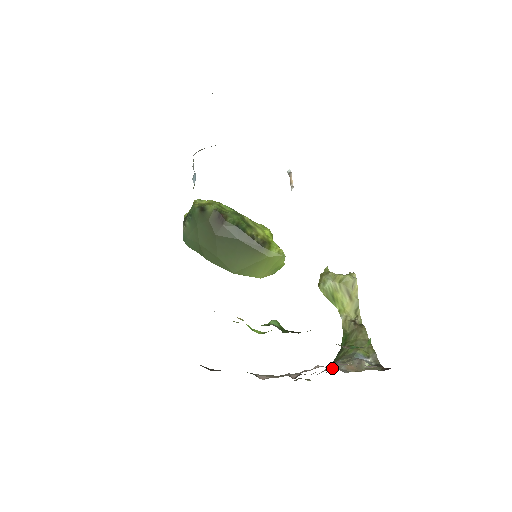
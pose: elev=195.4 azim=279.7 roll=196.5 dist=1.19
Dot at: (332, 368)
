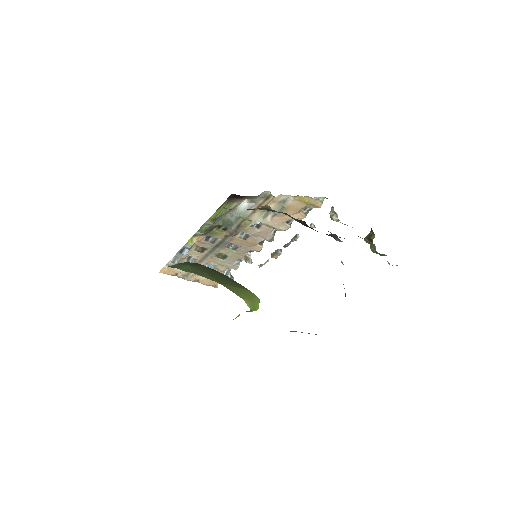
Dot at: occluded
